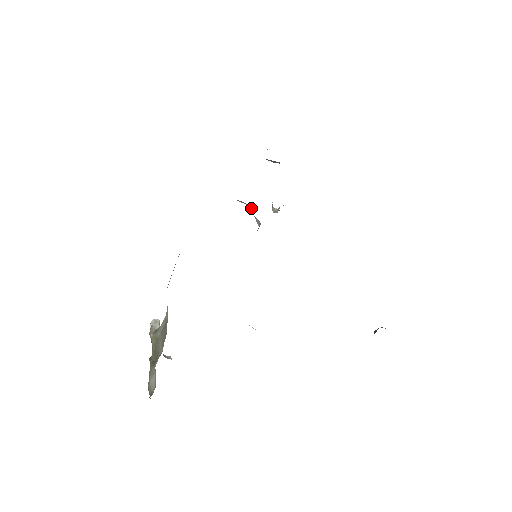
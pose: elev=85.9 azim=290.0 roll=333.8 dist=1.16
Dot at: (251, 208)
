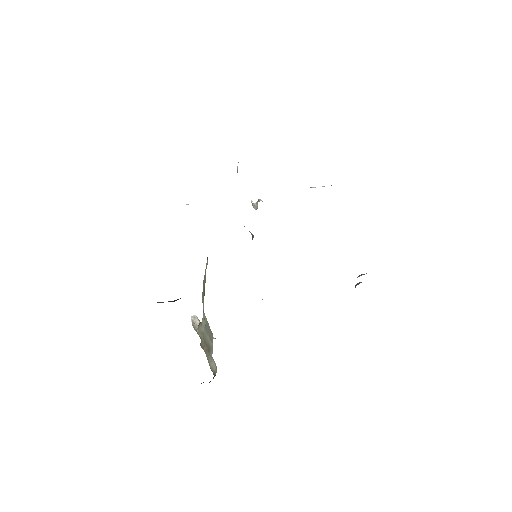
Dot at: occluded
